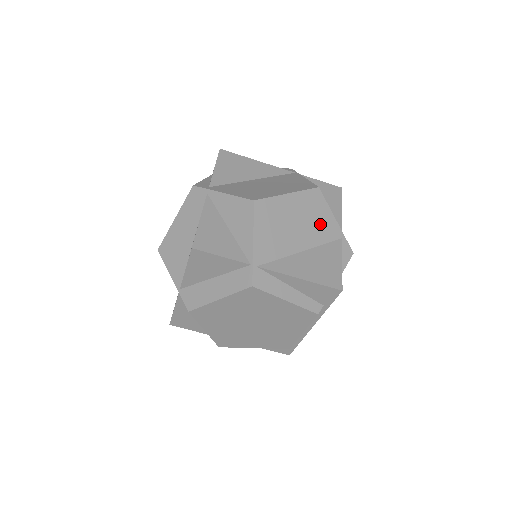
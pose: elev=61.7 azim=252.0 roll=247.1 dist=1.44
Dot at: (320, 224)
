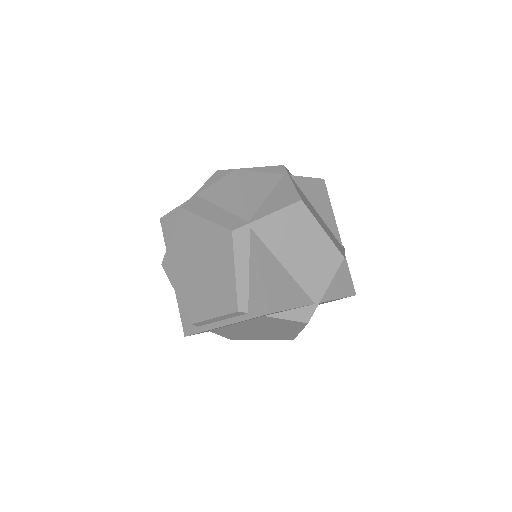
Dot at: (315, 274)
